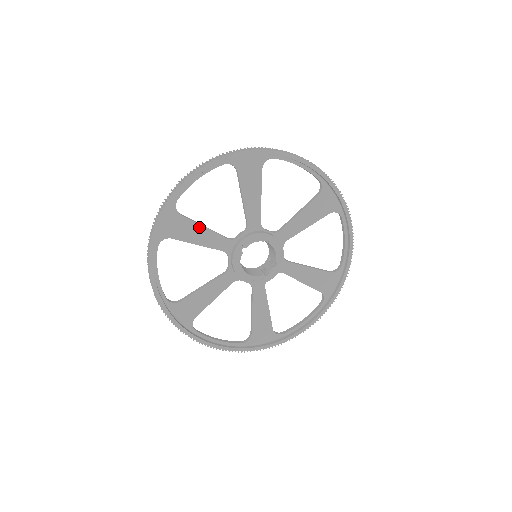
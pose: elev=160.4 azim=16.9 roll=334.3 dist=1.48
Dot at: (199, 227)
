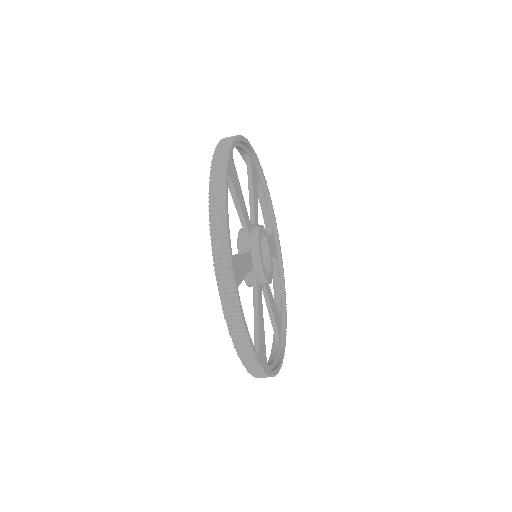
Dot at: (257, 196)
